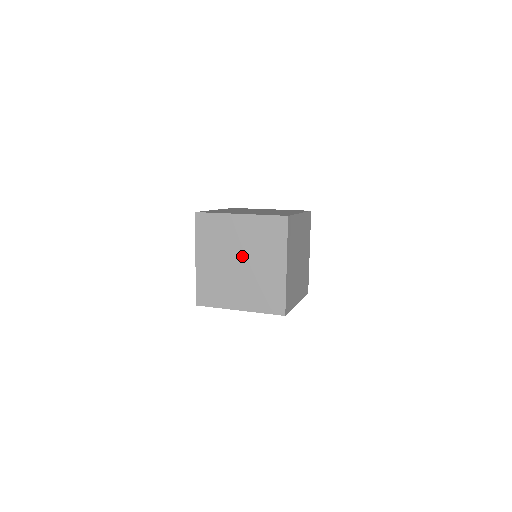
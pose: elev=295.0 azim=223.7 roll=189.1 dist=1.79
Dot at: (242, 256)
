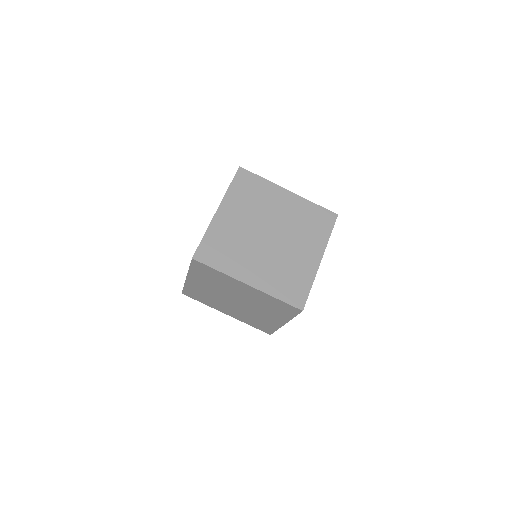
Dot at: (240, 301)
